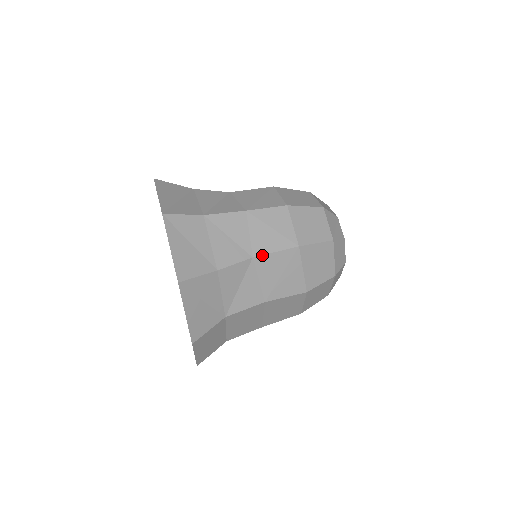
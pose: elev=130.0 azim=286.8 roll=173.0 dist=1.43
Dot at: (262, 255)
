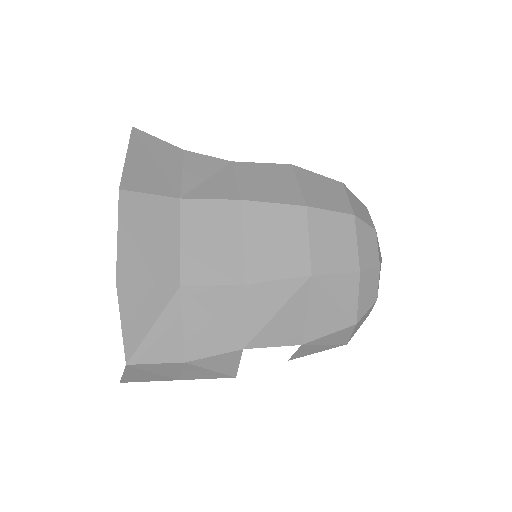
Dot at: (244, 162)
